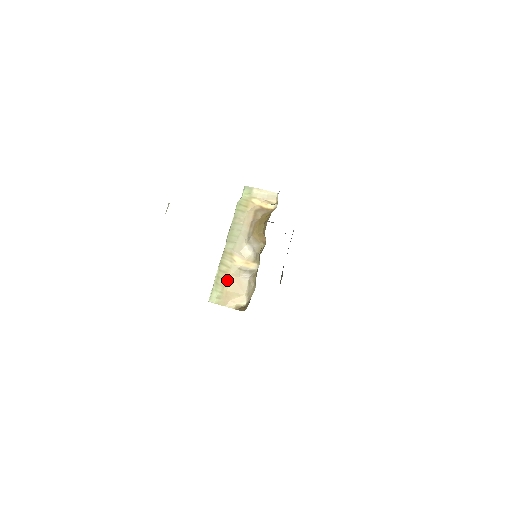
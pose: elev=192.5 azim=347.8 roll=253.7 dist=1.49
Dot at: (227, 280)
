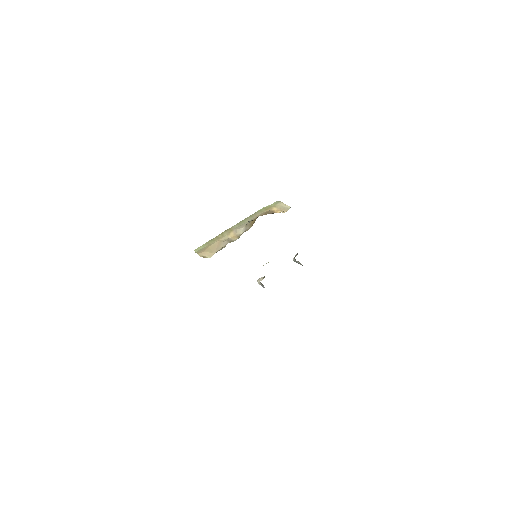
Dot at: (215, 242)
